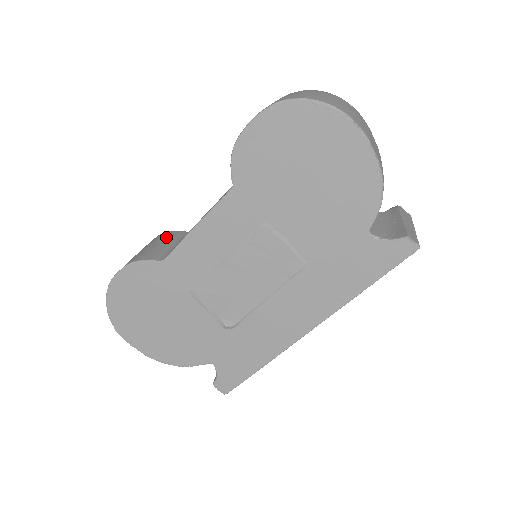
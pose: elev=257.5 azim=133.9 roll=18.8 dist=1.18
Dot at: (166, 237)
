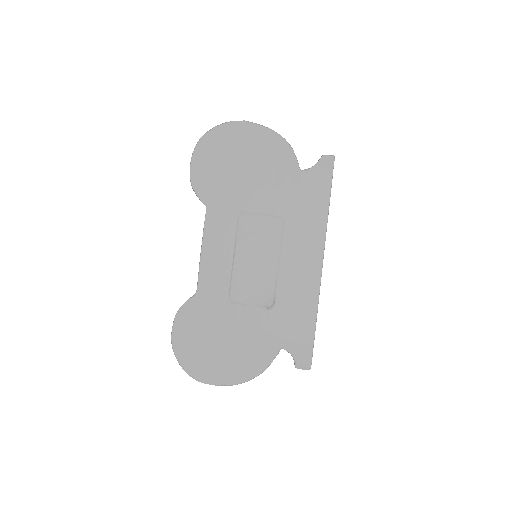
Dot at: occluded
